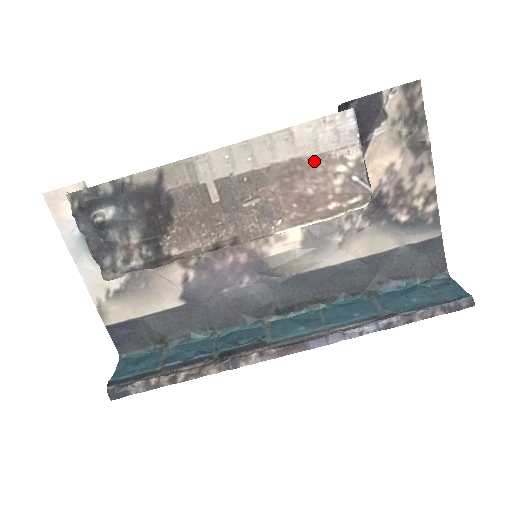
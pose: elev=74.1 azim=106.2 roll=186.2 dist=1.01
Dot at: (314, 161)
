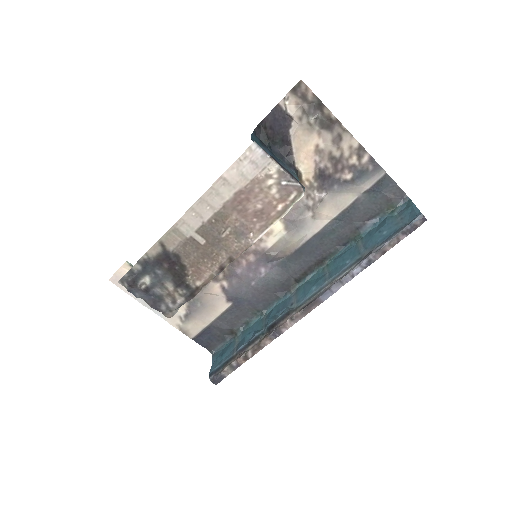
Dot at: (250, 187)
